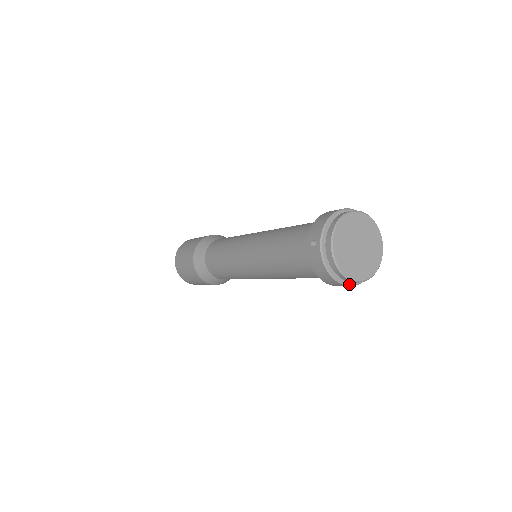
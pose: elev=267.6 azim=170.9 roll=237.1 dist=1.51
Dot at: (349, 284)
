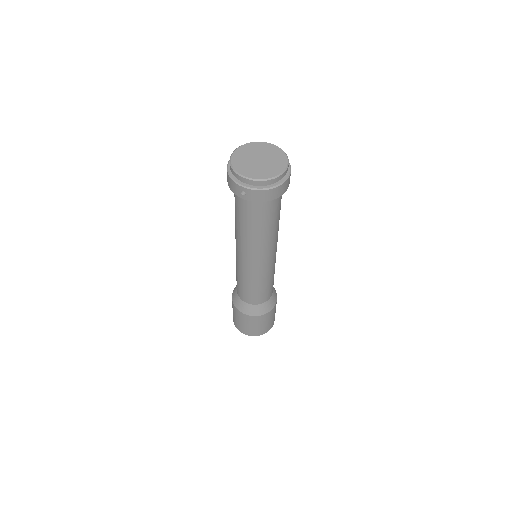
Dot at: (232, 177)
